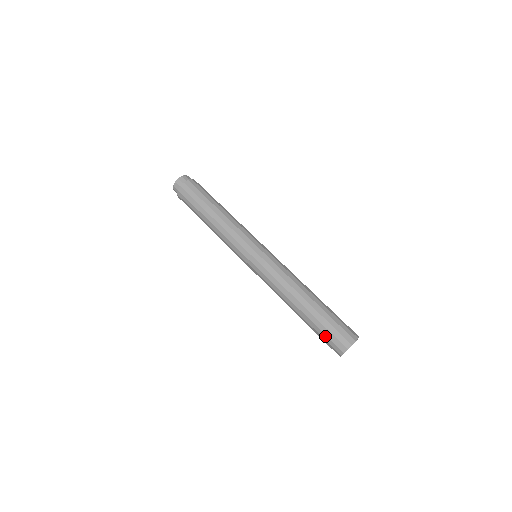
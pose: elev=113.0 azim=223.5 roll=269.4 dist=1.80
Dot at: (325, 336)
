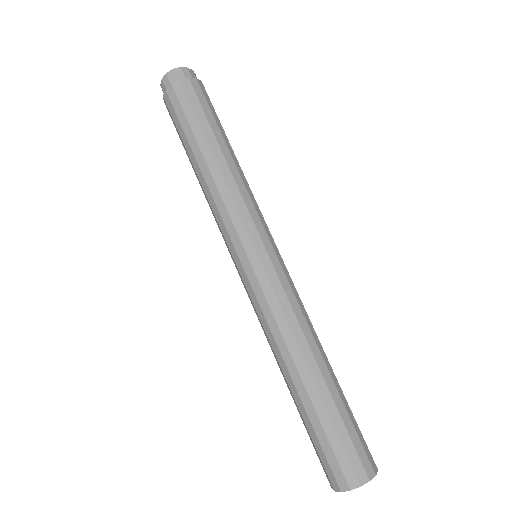
Dot at: (338, 442)
